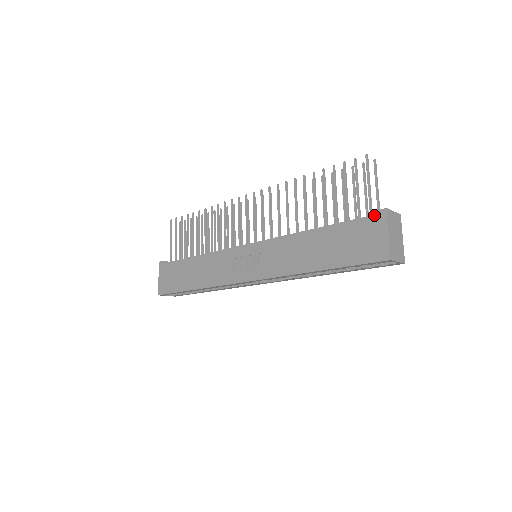
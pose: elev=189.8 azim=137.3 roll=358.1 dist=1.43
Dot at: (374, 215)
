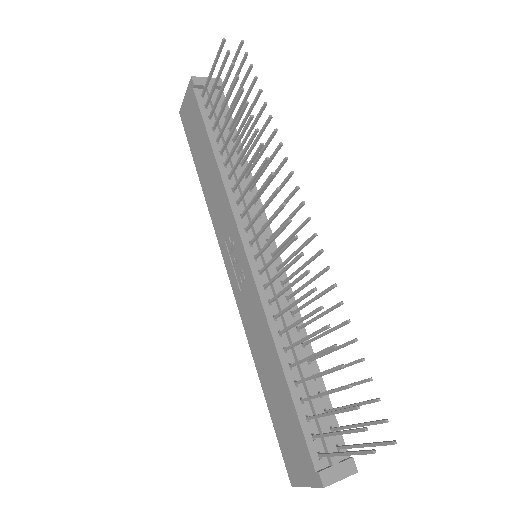
Dot at: (314, 469)
